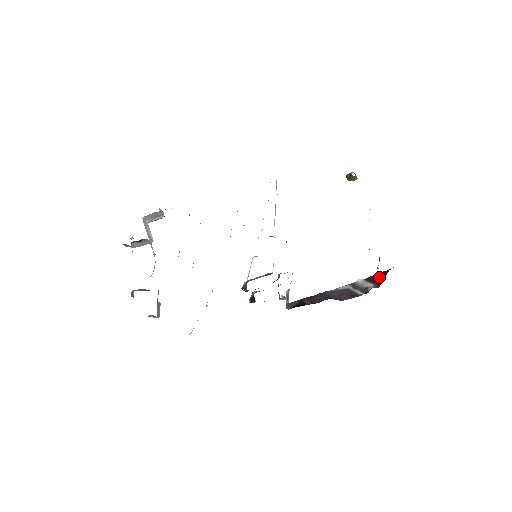
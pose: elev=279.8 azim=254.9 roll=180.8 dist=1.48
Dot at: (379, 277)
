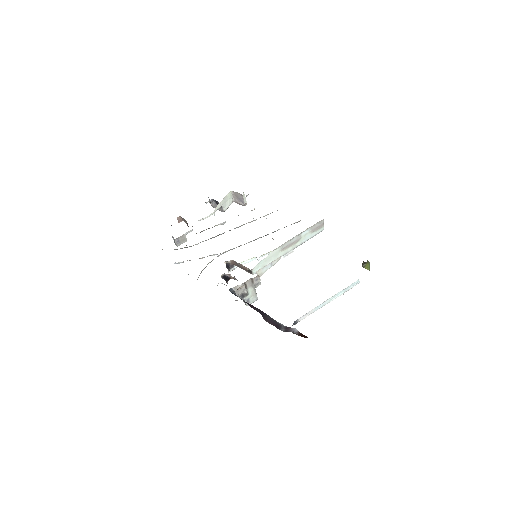
Dot at: occluded
